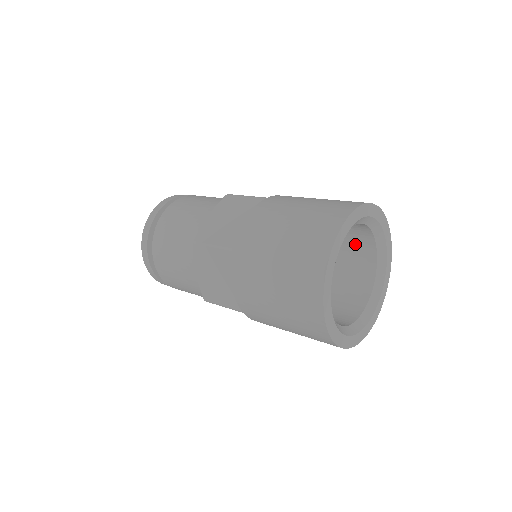
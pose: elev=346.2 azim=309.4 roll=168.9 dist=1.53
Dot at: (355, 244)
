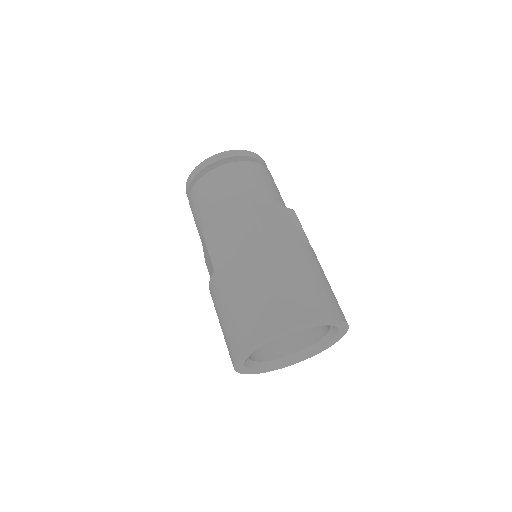
Dot at: occluded
